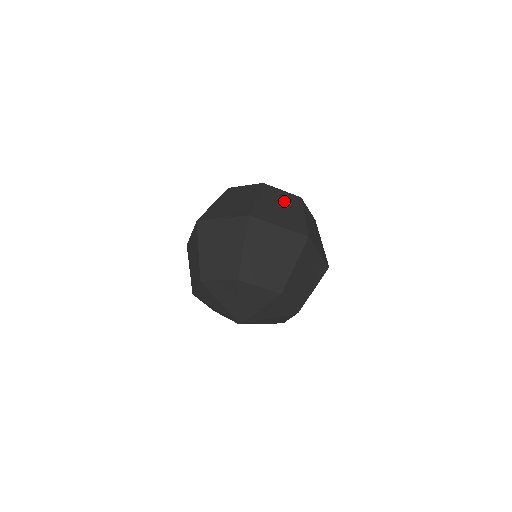
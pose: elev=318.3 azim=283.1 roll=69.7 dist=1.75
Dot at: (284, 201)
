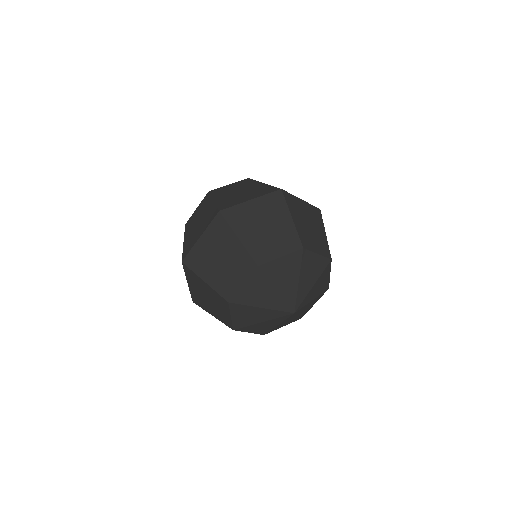
Dot at: occluded
